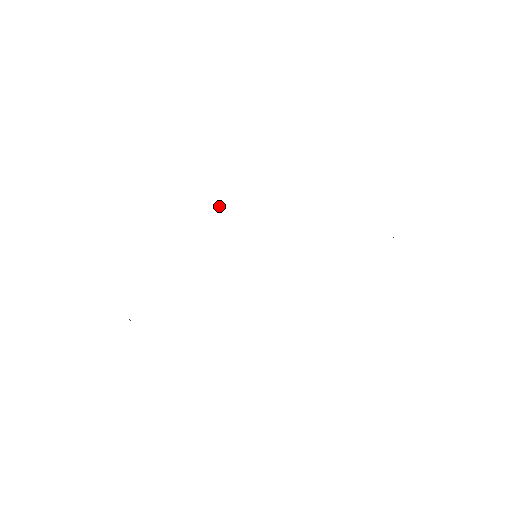
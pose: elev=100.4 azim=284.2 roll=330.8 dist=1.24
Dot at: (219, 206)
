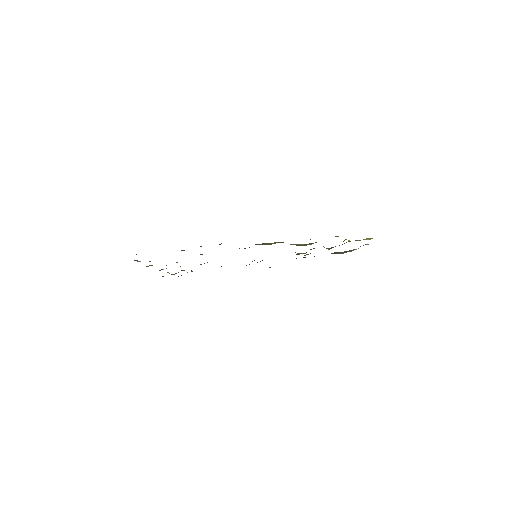
Dot at: occluded
